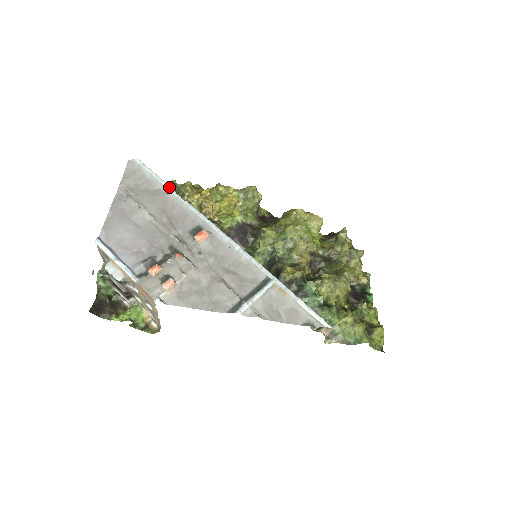
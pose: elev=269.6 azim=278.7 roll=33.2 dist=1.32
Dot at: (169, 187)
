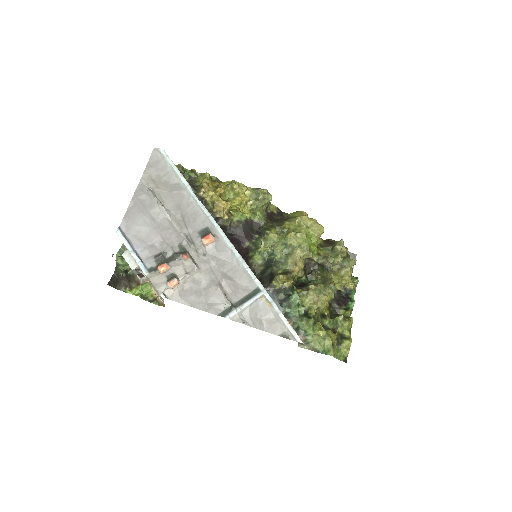
Dot at: (187, 184)
